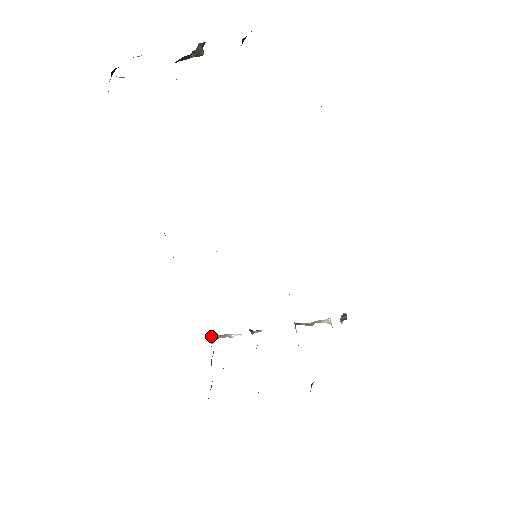
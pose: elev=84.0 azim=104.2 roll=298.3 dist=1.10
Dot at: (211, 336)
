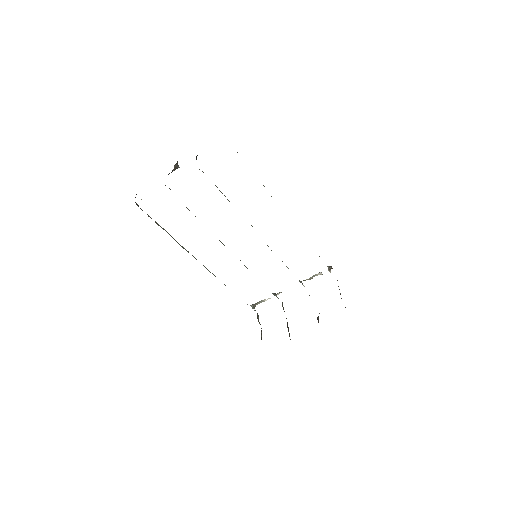
Dot at: (252, 305)
